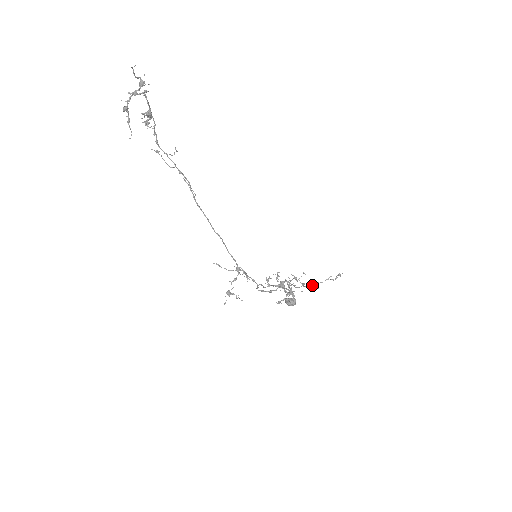
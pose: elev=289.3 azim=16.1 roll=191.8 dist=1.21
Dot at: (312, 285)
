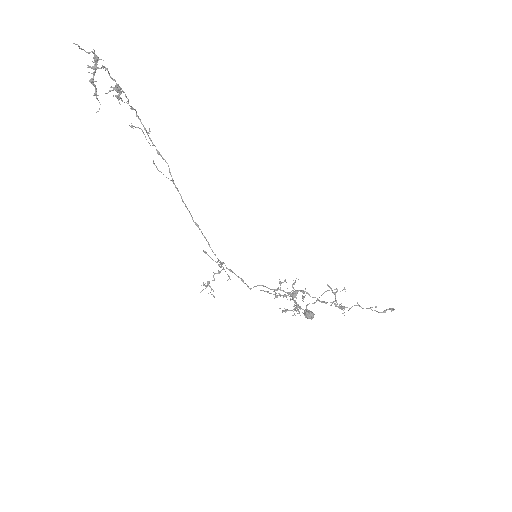
Dot at: (339, 308)
